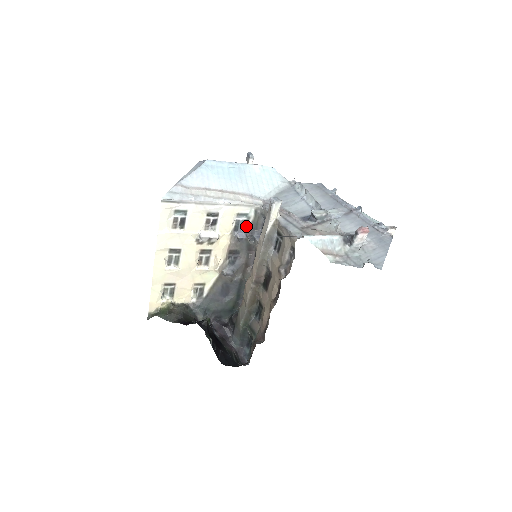
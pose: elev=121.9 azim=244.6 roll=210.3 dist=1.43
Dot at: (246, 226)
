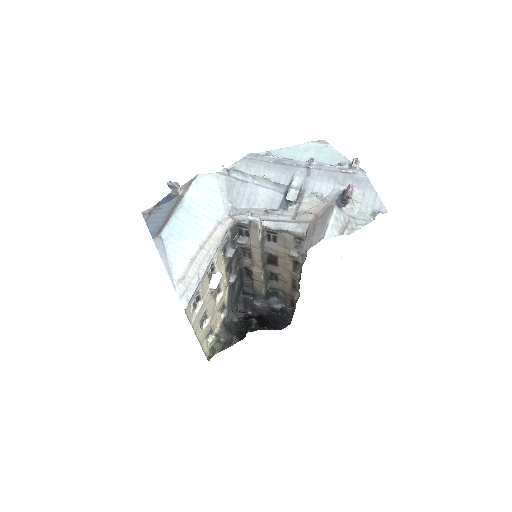
Dot at: (228, 243)
